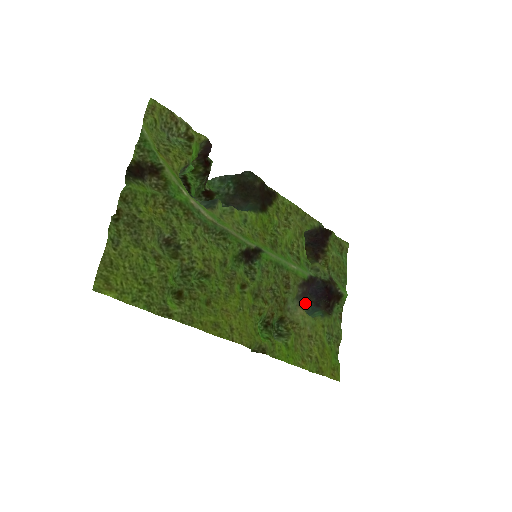
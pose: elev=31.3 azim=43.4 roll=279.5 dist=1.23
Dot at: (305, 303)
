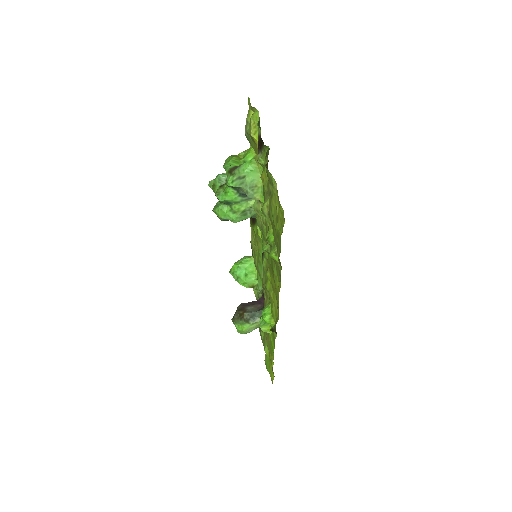
Dot at: occluded
